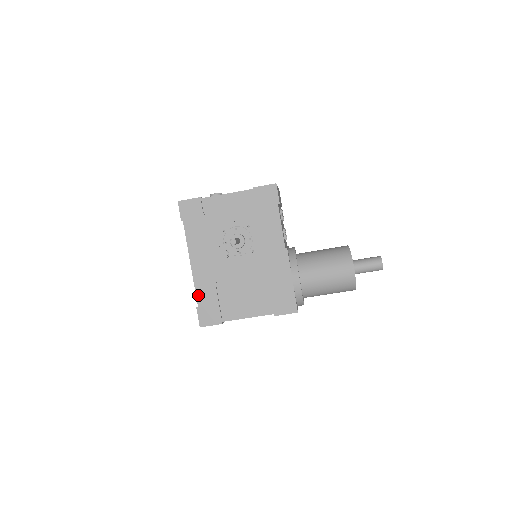
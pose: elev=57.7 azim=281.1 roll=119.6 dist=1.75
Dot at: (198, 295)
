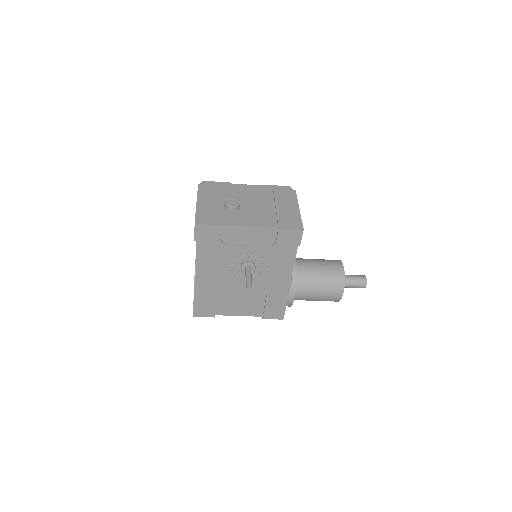
Dot at: (197, 297)
